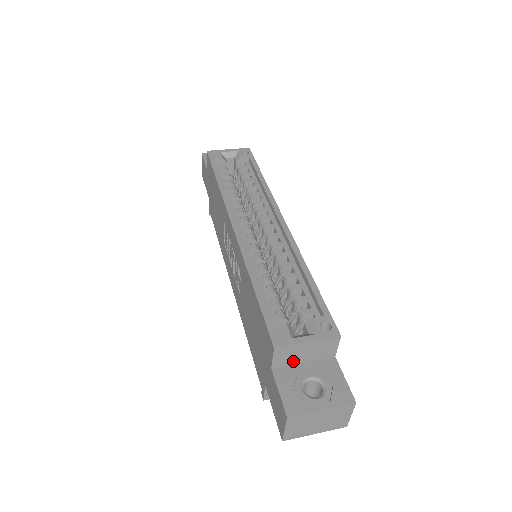
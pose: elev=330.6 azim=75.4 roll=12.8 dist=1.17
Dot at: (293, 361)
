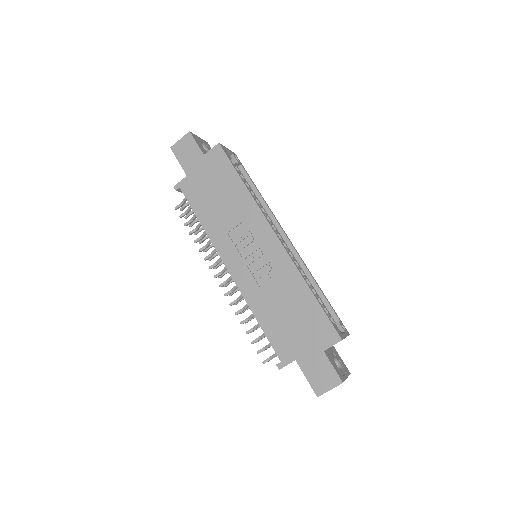
Dot at: occluded
